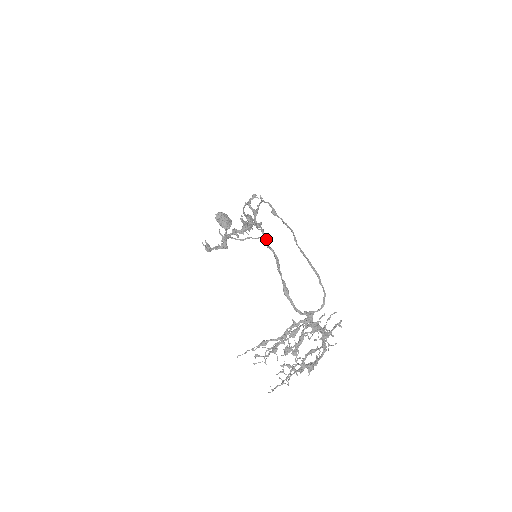
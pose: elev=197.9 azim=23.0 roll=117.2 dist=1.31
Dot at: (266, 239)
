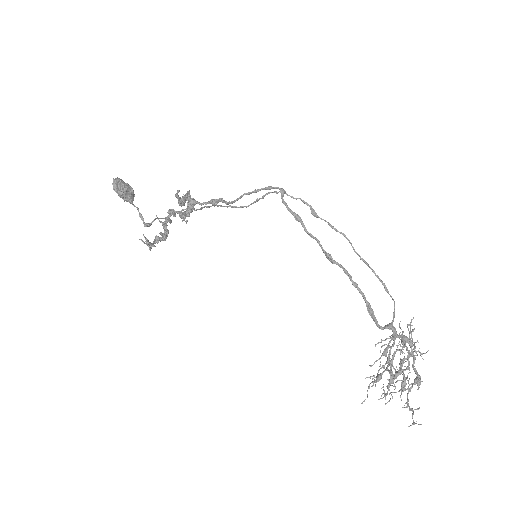
Dot at: (327, 253)
